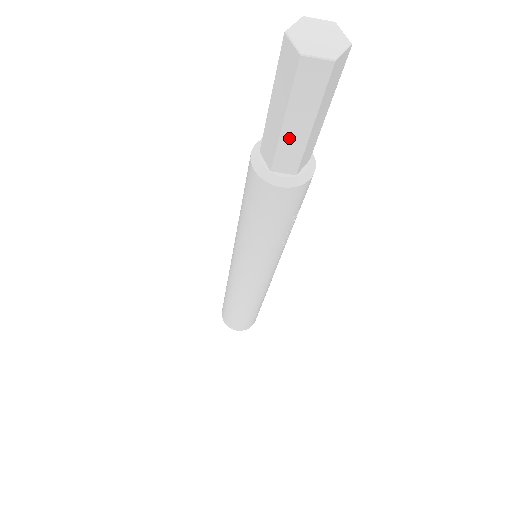
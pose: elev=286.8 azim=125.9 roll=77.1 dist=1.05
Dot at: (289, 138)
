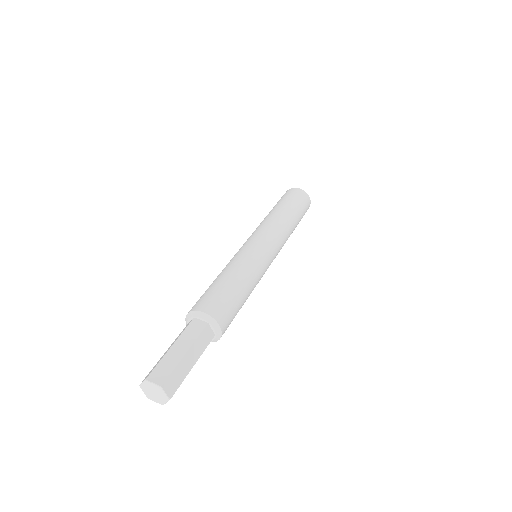
Dot at: occluded
